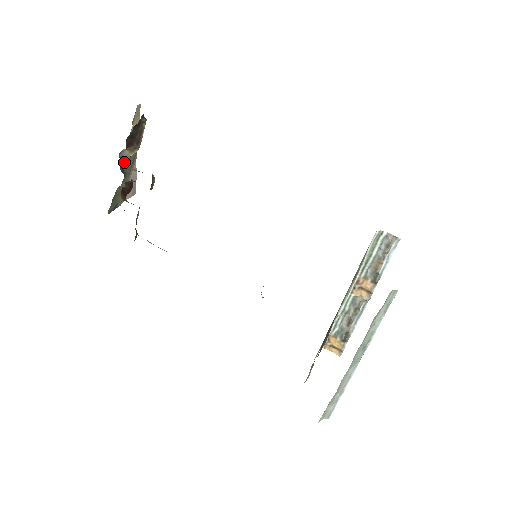
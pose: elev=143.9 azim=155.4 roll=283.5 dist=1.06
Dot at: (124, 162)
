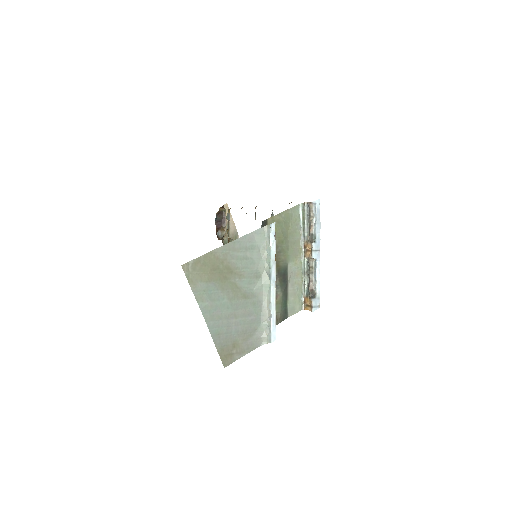
Dot at: (227, 240)
